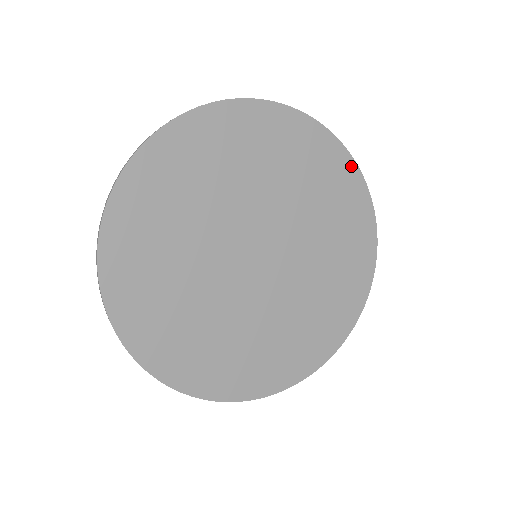
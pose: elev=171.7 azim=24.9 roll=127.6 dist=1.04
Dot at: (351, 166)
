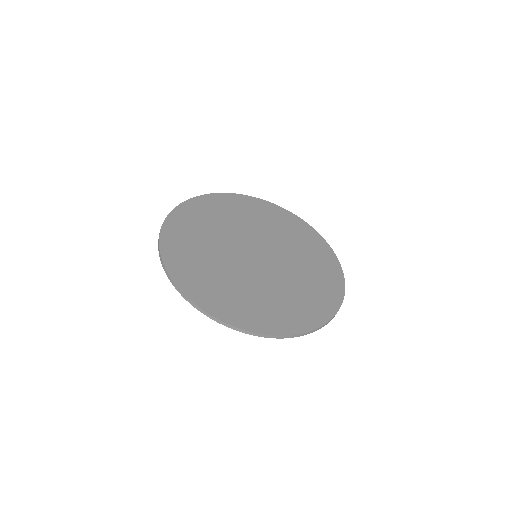
Dot at: (255, 200)
